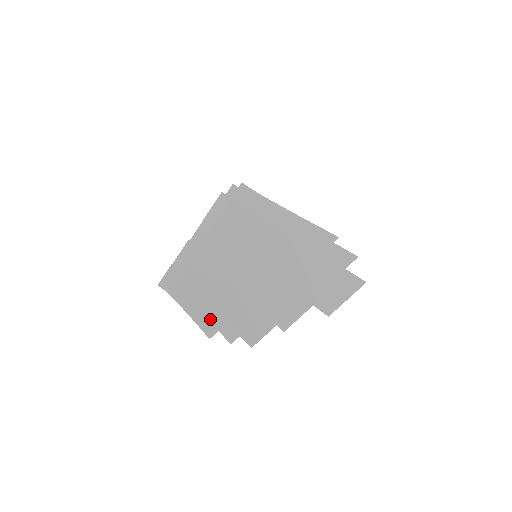
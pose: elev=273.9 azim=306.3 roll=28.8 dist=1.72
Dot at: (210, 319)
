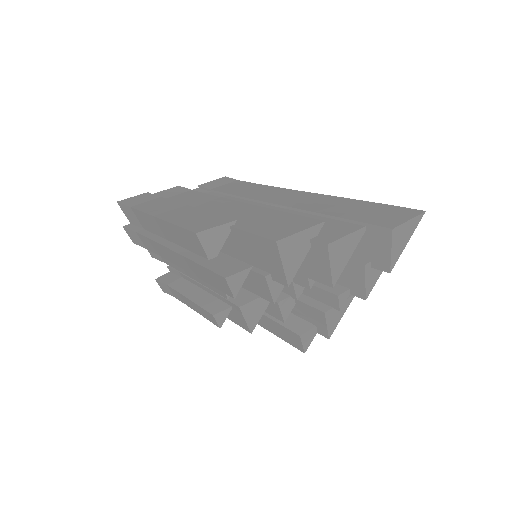
Dot at: (200, 220)
